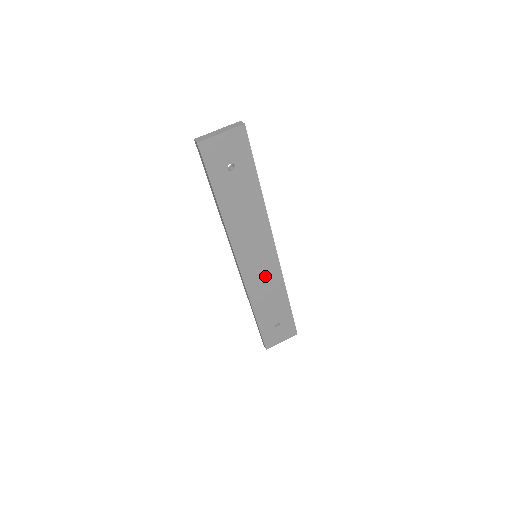
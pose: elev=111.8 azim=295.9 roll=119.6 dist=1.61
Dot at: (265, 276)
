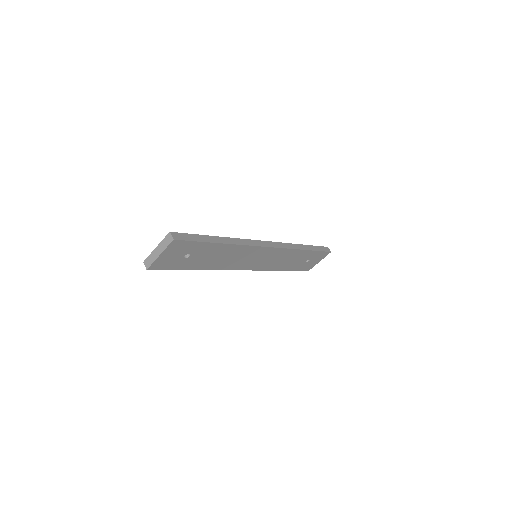
Dot at: (273, 258)
